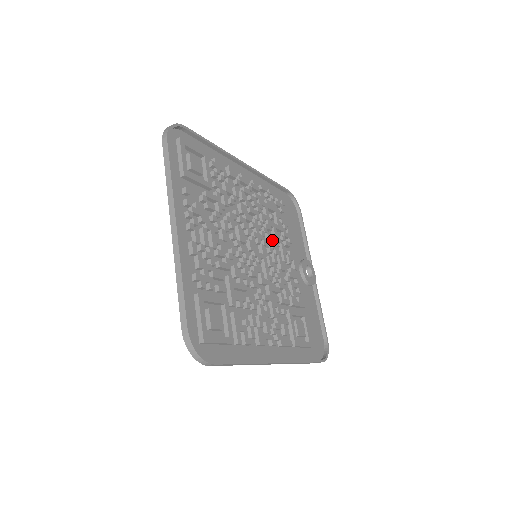
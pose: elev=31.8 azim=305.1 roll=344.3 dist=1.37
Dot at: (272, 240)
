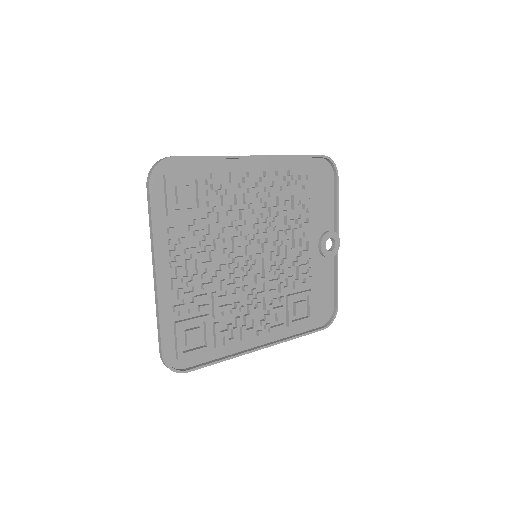
Dot at: (281, 232)
